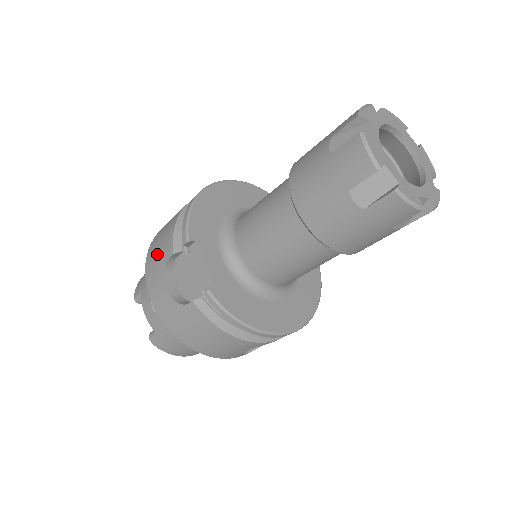
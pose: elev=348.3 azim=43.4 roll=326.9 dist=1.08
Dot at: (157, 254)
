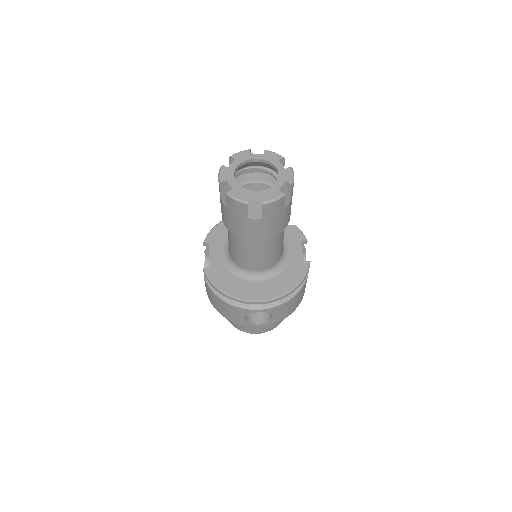
Dot at: occluded
